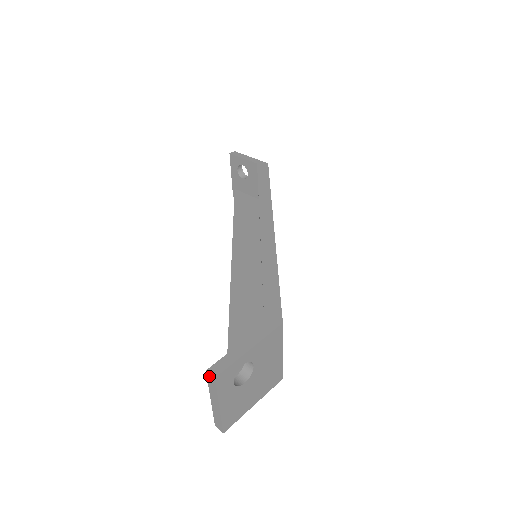
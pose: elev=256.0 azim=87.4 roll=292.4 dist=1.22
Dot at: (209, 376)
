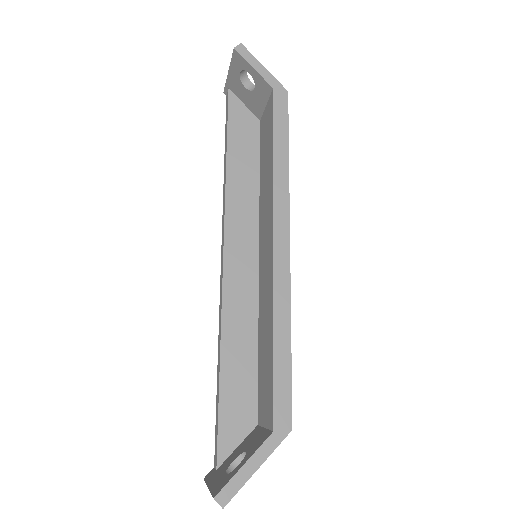
Dot at: (216, 501)
